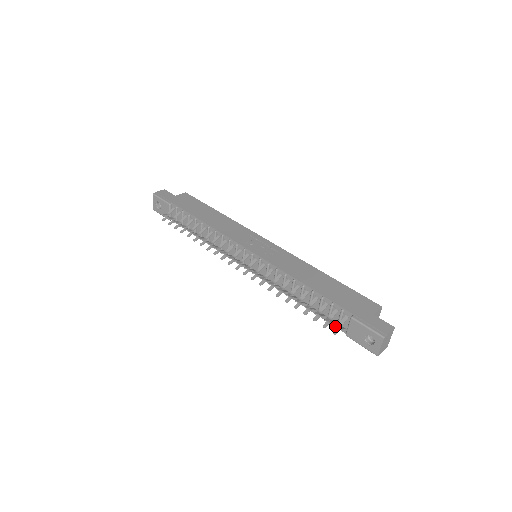
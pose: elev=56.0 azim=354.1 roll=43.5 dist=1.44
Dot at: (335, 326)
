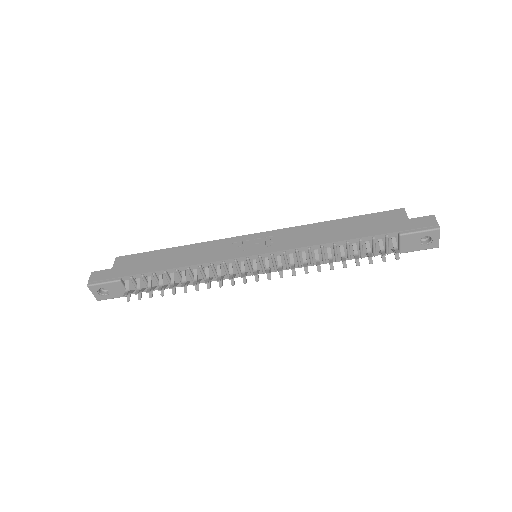
Dot at: (396, 253)
